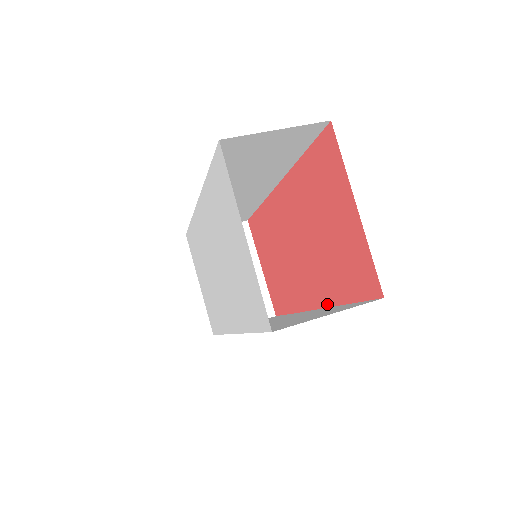
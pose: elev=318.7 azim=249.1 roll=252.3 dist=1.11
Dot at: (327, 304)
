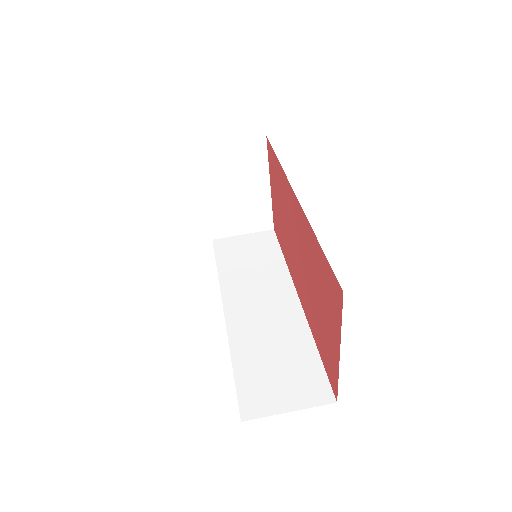
Dot at: (307, 318)
